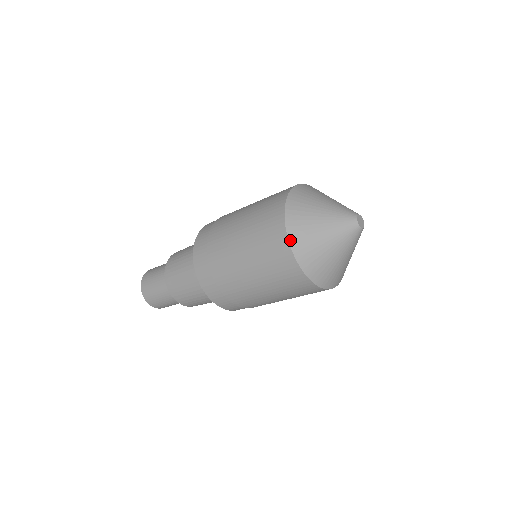
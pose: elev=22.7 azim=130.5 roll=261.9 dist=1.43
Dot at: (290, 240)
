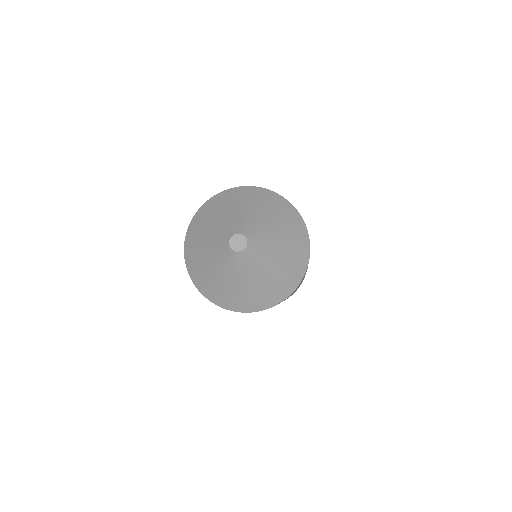
Dot at: (189, 273)
